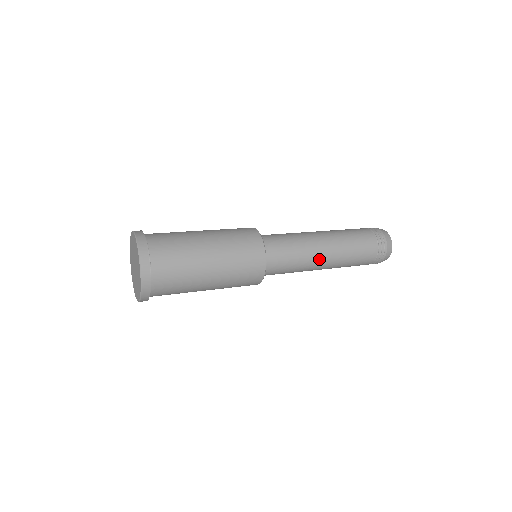
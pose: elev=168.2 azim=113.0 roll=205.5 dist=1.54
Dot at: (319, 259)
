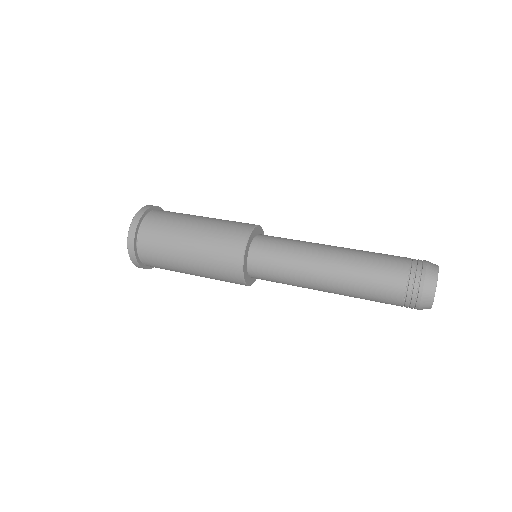
Dot at: (318, 264)
